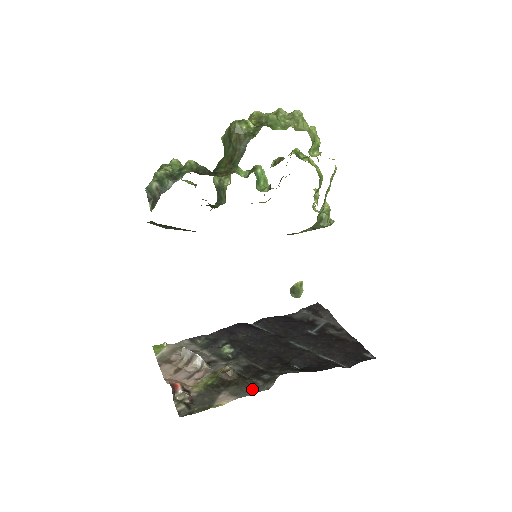
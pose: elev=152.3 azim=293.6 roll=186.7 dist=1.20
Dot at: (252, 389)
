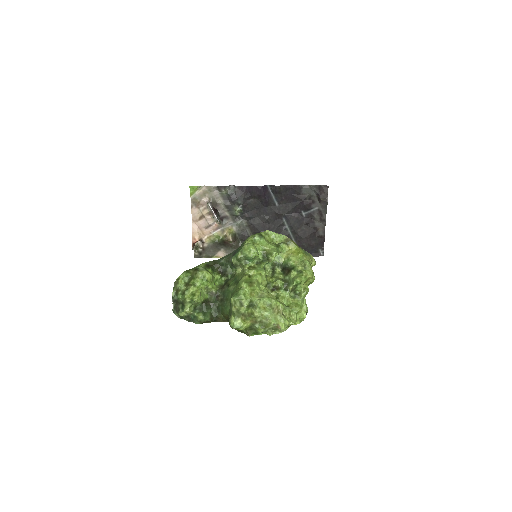
Dot at: occluded
